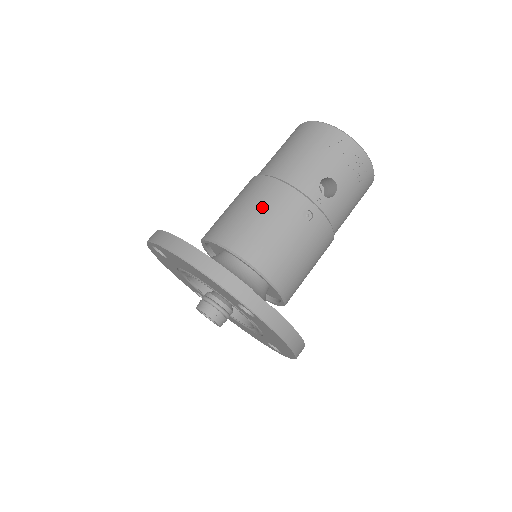
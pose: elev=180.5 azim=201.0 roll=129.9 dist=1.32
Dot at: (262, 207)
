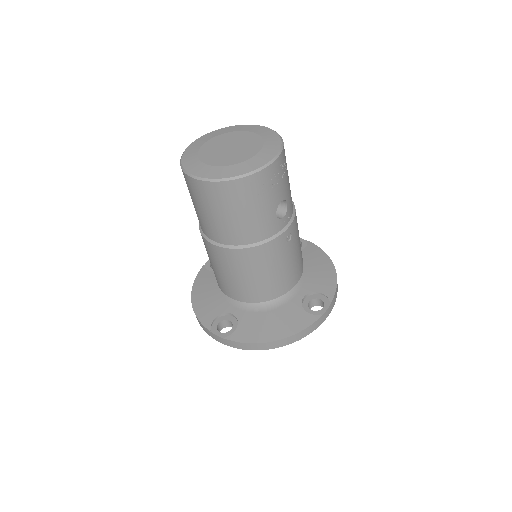
Dot at: (262, 269)
